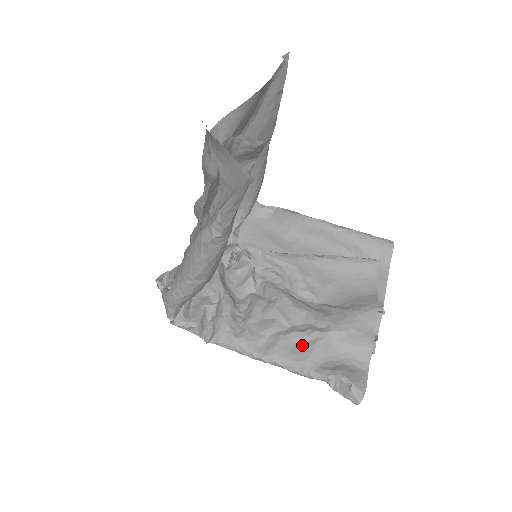
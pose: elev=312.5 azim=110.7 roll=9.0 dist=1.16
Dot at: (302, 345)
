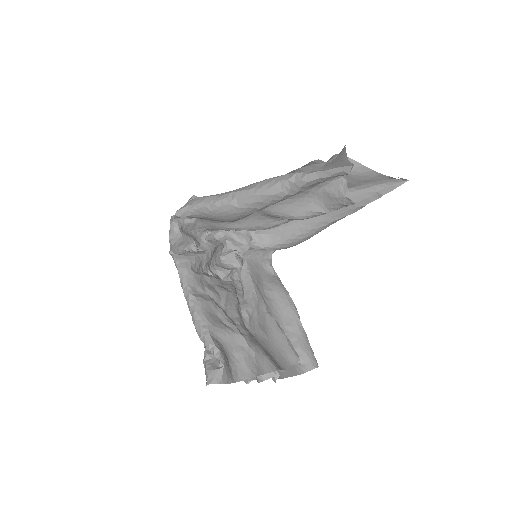
Dot at: (219, 320)
